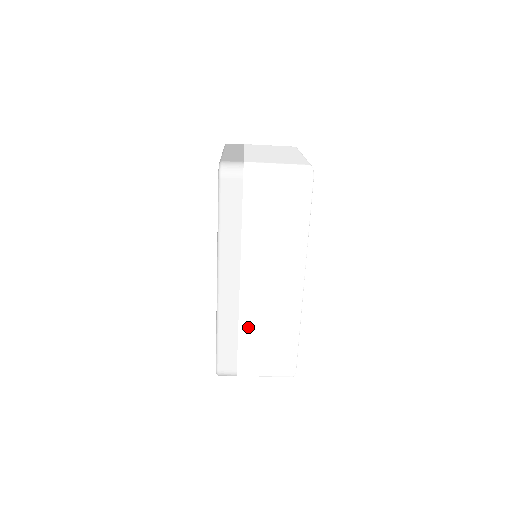
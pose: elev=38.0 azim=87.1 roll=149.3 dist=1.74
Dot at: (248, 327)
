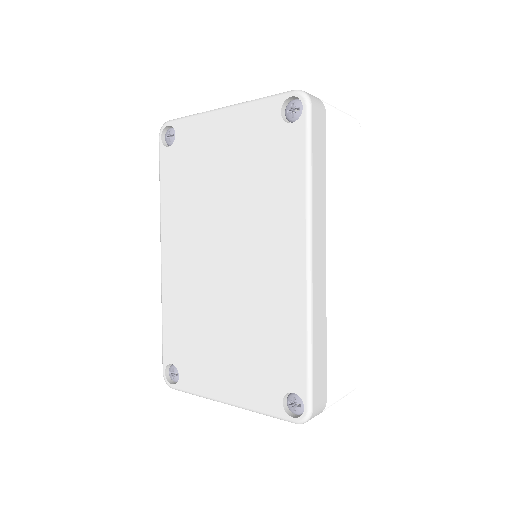
Dot at: (333, 324)
